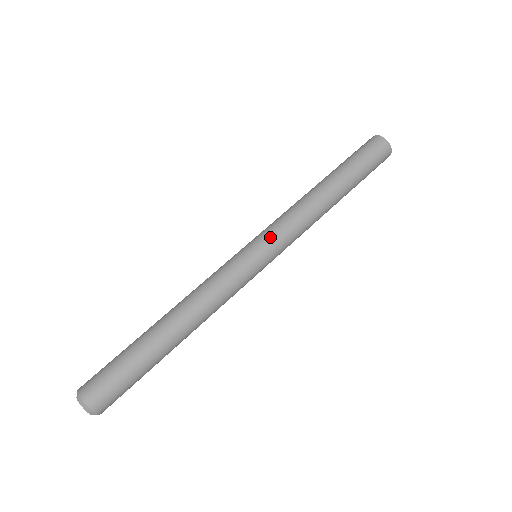
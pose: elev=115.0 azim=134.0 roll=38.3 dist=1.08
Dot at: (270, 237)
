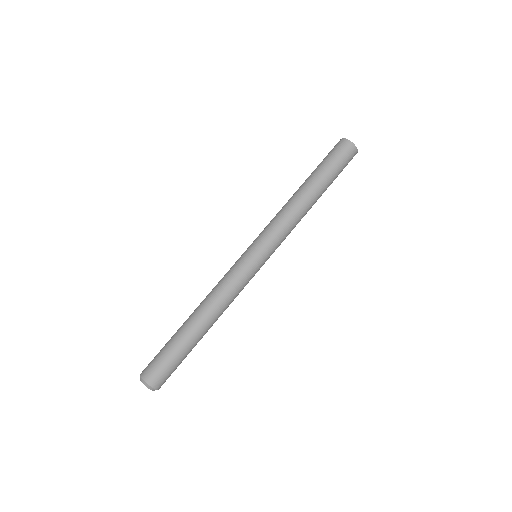
Dot at: (260, 238)
